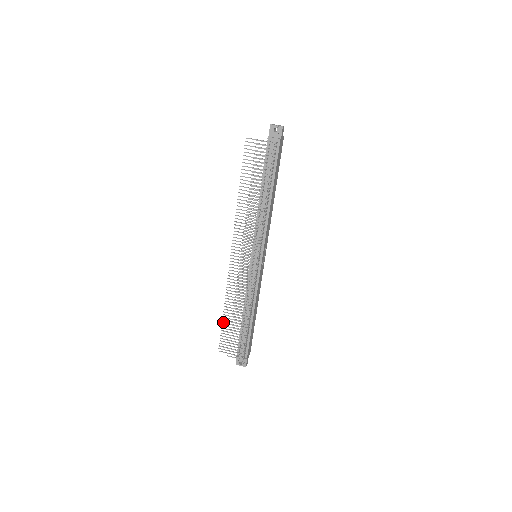
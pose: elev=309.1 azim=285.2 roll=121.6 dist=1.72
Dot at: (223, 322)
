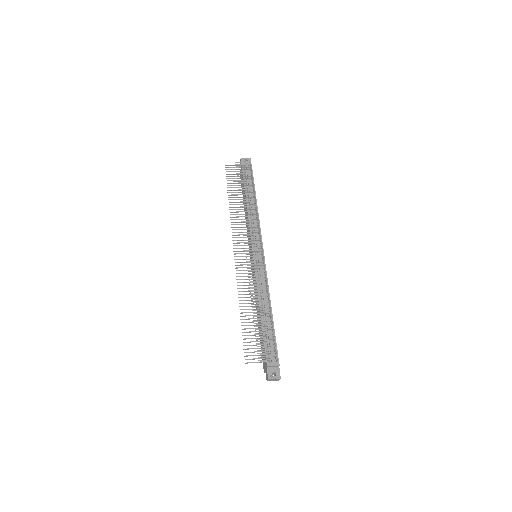
Dot at: (242, 325)
